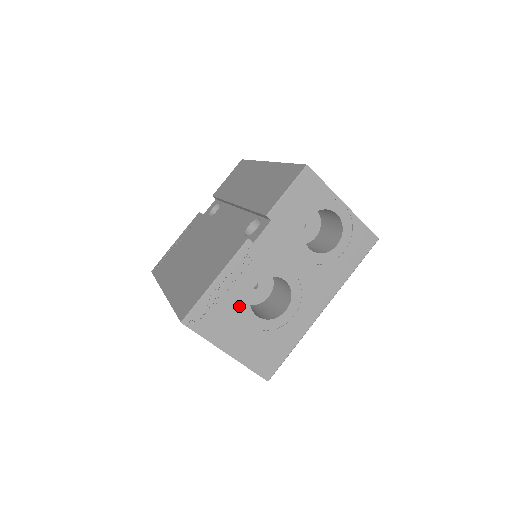
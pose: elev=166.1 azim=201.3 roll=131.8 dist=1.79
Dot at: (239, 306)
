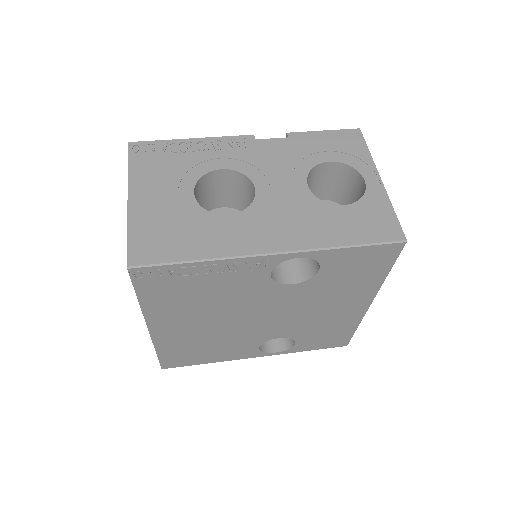
Dot at: (188, 172)
